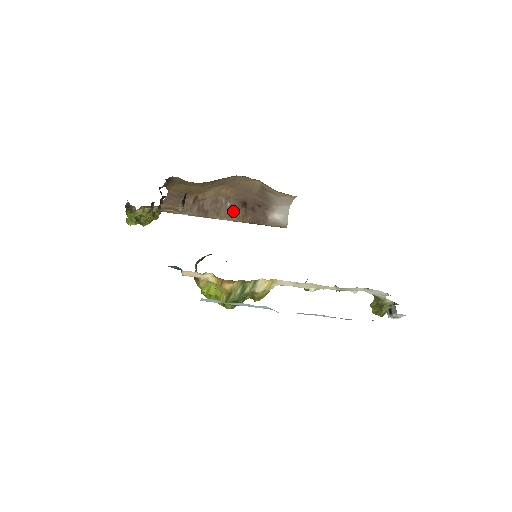
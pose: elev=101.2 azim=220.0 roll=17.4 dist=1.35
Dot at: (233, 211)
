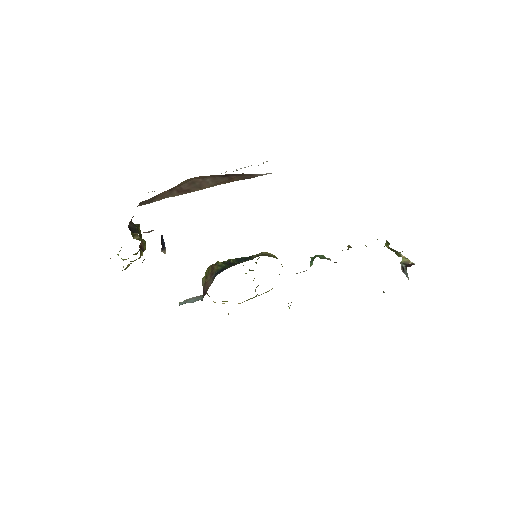
Dot at: (216, 181)
